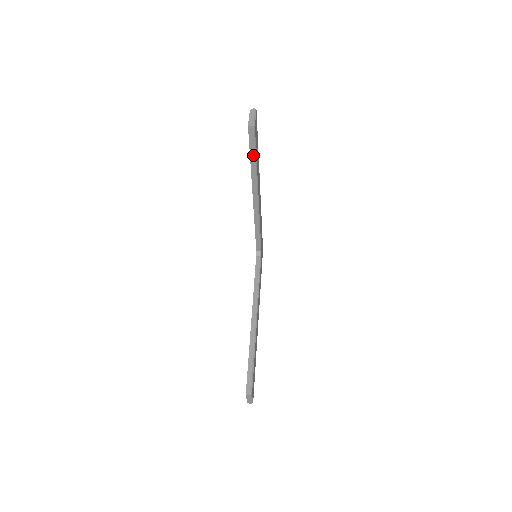
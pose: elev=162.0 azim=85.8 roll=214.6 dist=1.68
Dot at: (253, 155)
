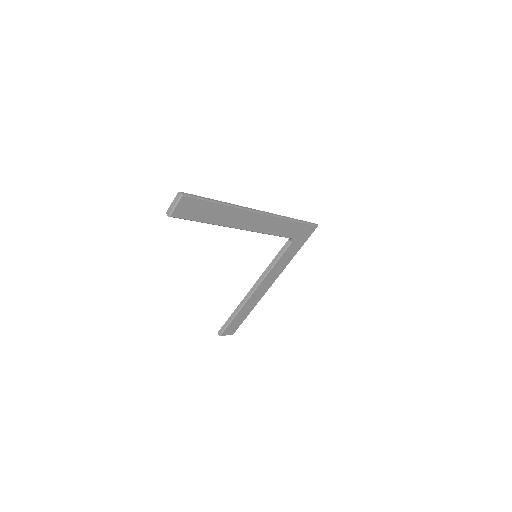
Dot at: (196, 220)
